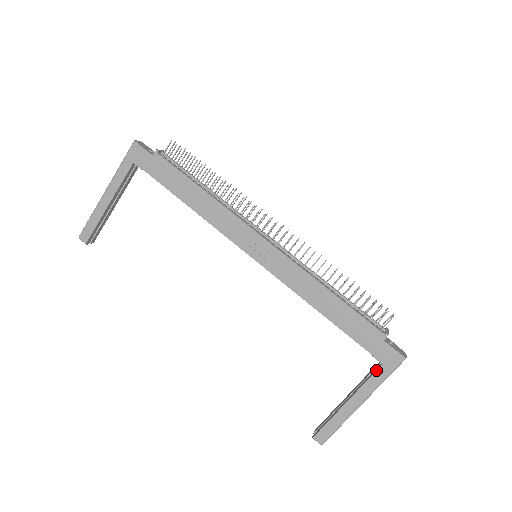
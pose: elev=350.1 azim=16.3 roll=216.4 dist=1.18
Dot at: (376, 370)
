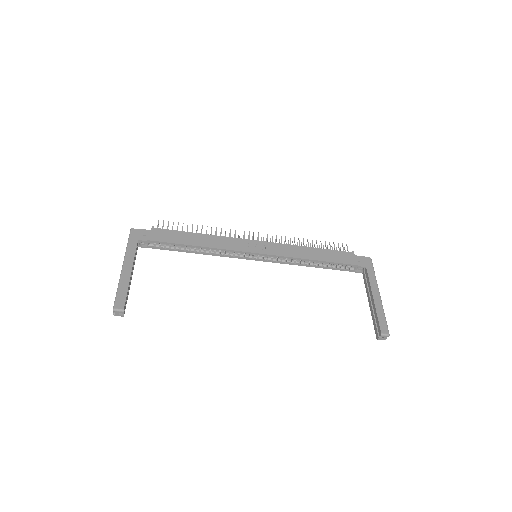
Dot at: (367, 272)
